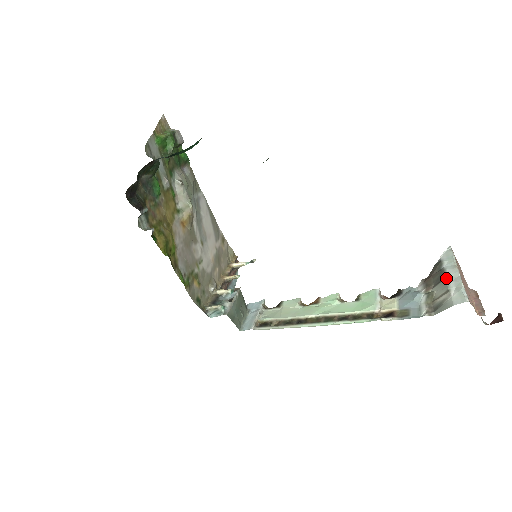
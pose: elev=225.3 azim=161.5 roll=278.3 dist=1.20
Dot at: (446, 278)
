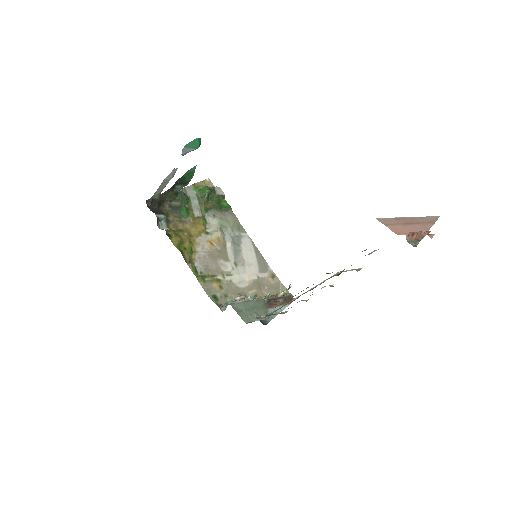
Dot at: occluded
